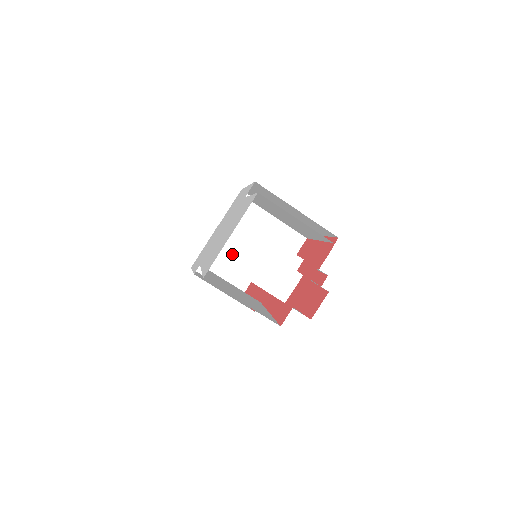
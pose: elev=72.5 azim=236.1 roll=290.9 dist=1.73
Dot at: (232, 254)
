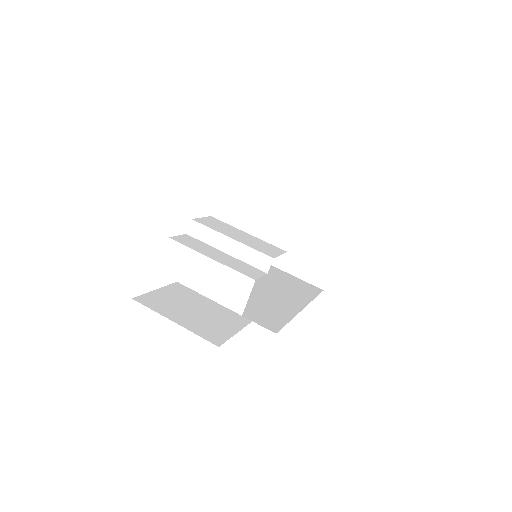
Dot at: (175, 265)
